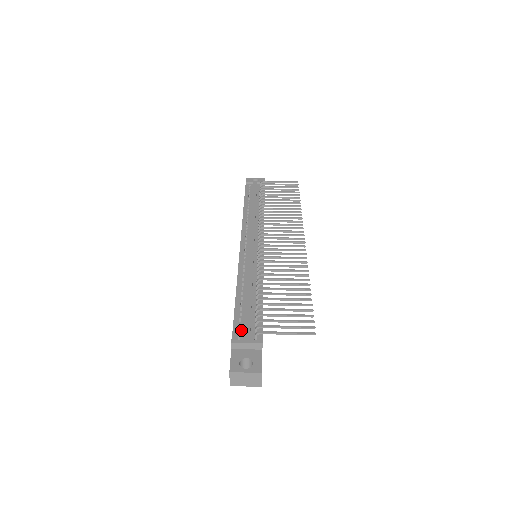
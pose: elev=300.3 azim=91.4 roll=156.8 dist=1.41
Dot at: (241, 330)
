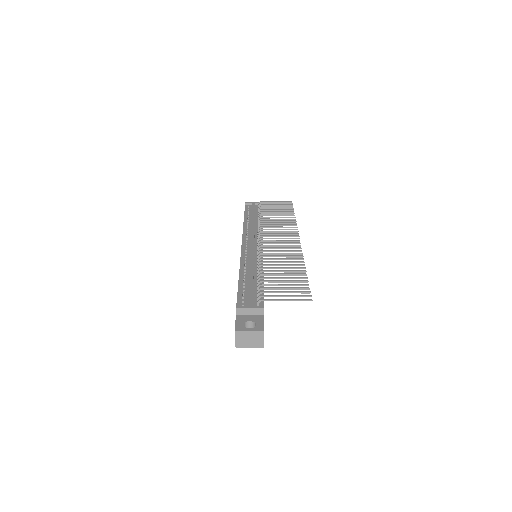
Dot at: (244, 301)
